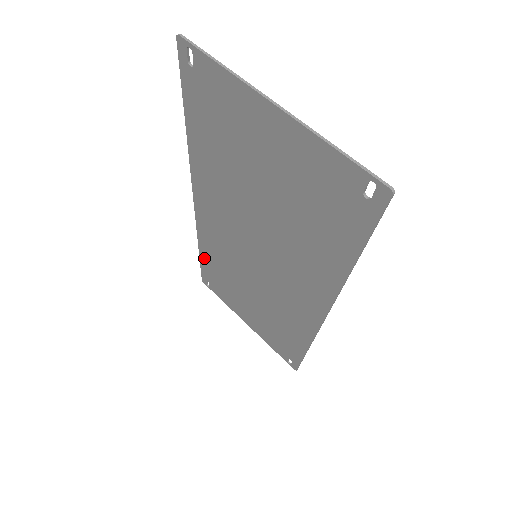
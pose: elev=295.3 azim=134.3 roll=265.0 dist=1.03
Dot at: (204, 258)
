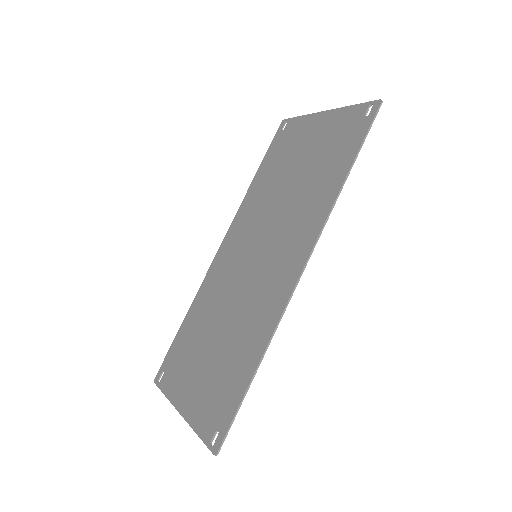
Dot at: (185, 324)
